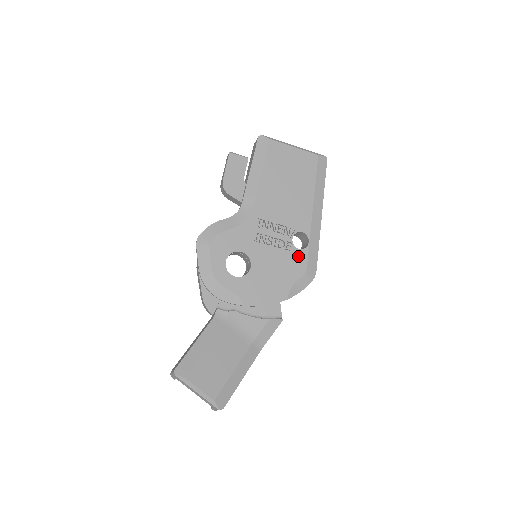
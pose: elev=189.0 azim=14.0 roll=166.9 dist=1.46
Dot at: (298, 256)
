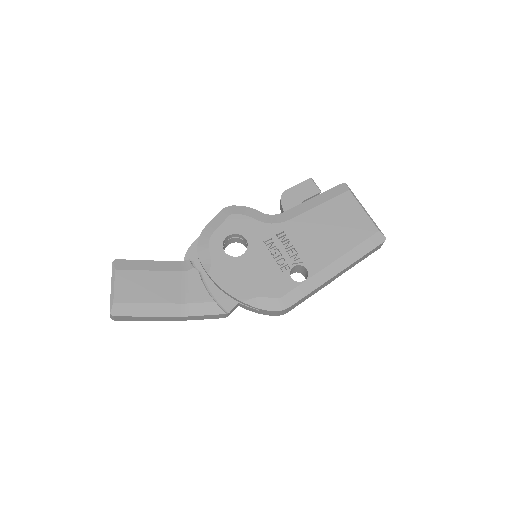
Dot at: (285, 282)
